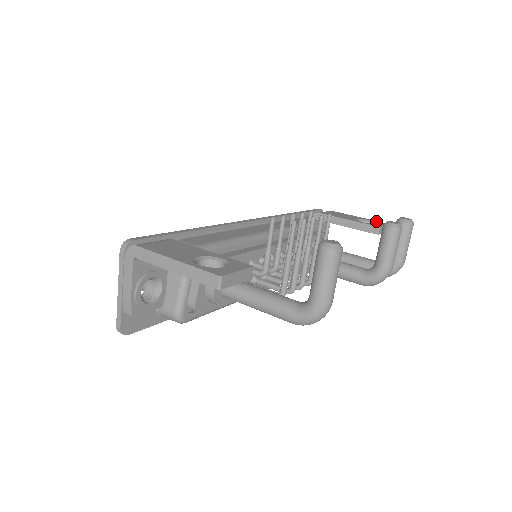
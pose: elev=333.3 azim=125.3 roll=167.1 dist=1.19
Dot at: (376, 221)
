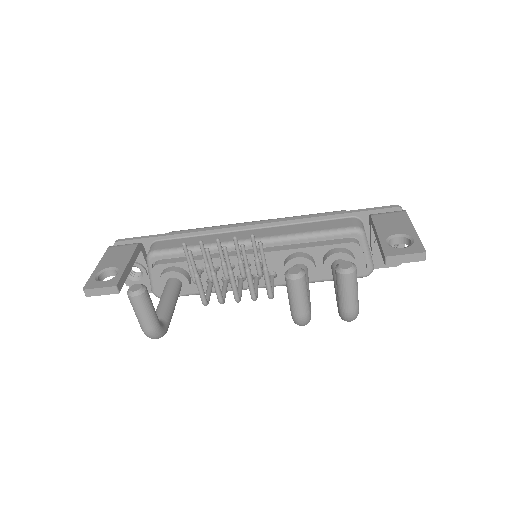
Dot at: (417, 243)
